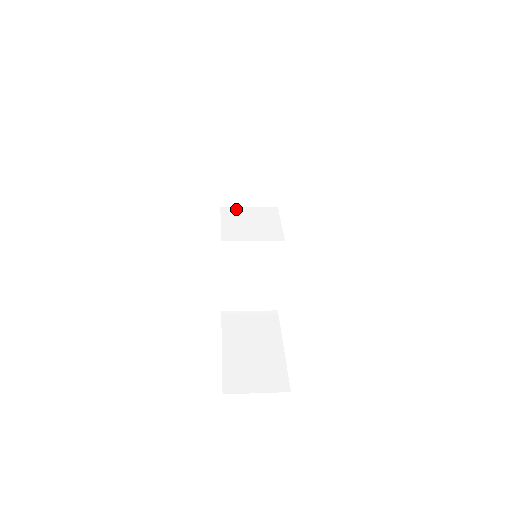
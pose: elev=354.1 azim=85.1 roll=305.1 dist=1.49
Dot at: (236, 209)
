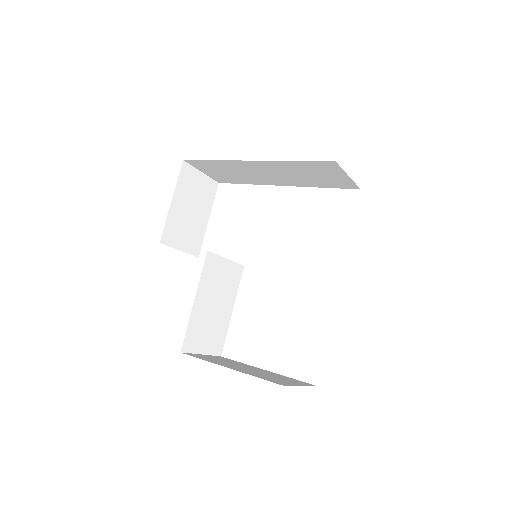
Dot at: occluded
